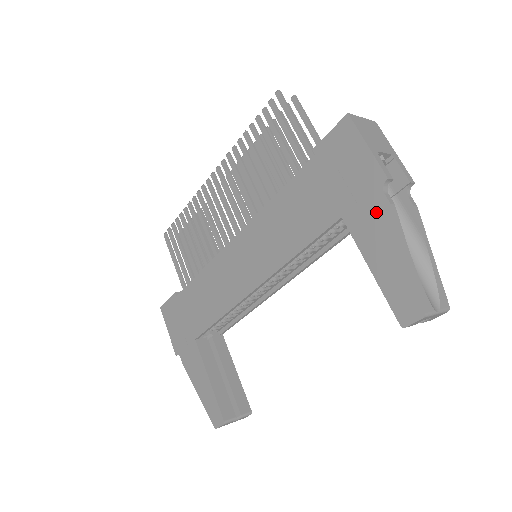
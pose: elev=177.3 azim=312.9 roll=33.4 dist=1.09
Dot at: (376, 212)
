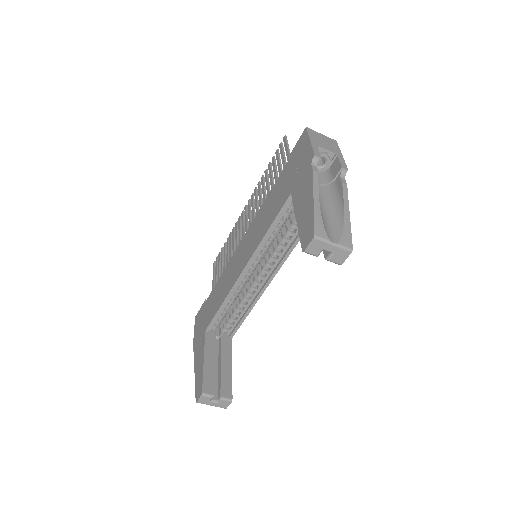
Dot at: (306, 179)
